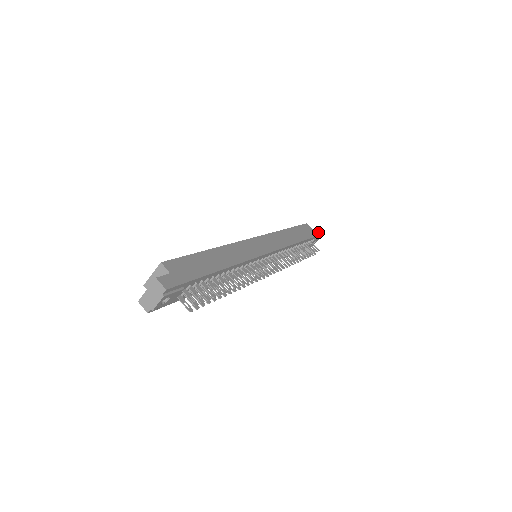
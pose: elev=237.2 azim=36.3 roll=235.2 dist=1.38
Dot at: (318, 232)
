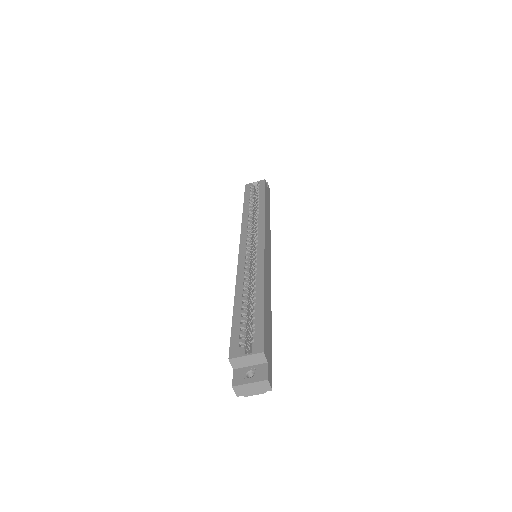
Dot at: (269, 189)
